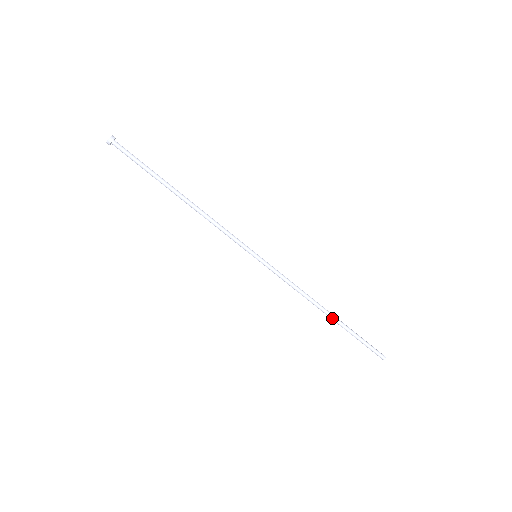
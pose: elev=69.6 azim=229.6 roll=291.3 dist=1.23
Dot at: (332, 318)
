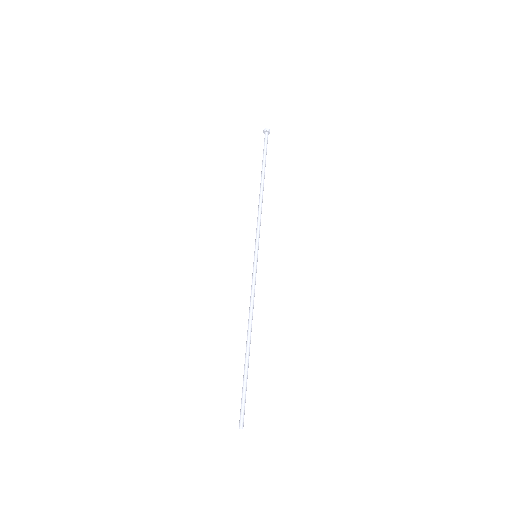
Dot at: (246, 348)
